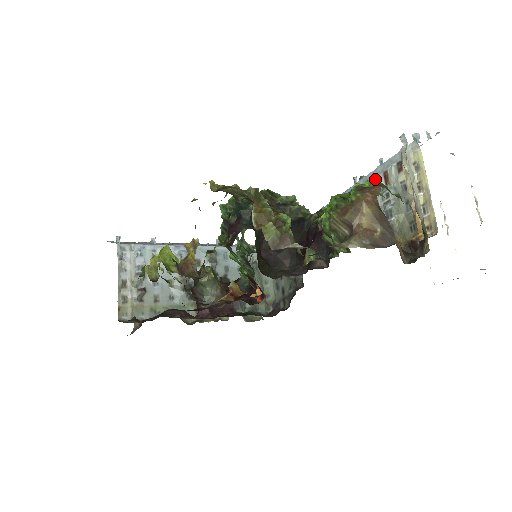
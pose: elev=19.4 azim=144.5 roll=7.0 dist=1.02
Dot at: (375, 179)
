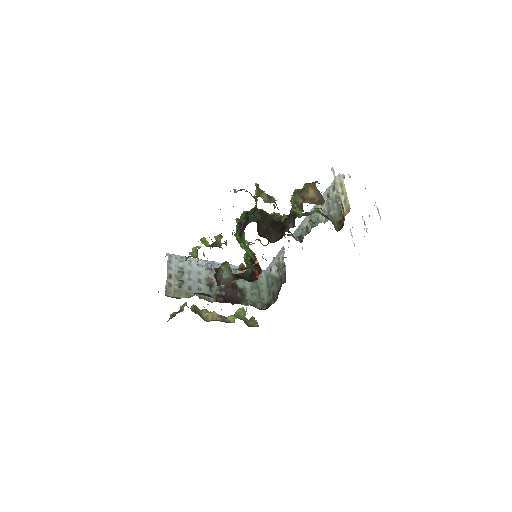
Dot at: occluded
